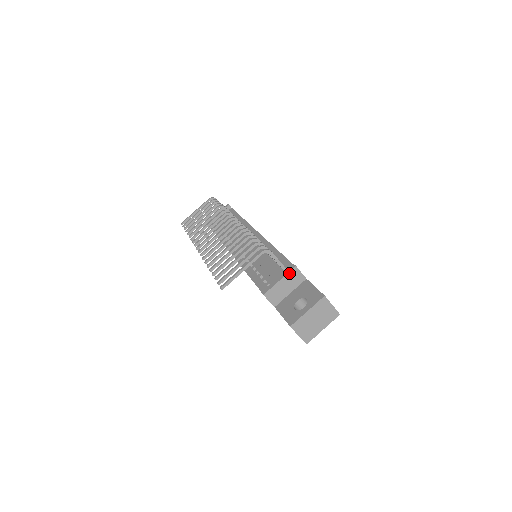
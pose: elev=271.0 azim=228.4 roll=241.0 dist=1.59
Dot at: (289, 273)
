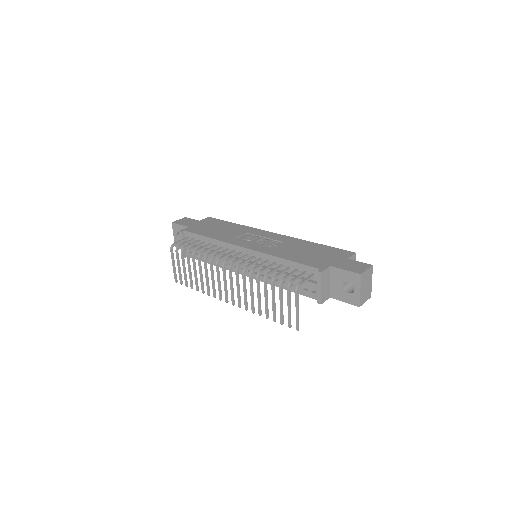
Dot at: (322, 279)
